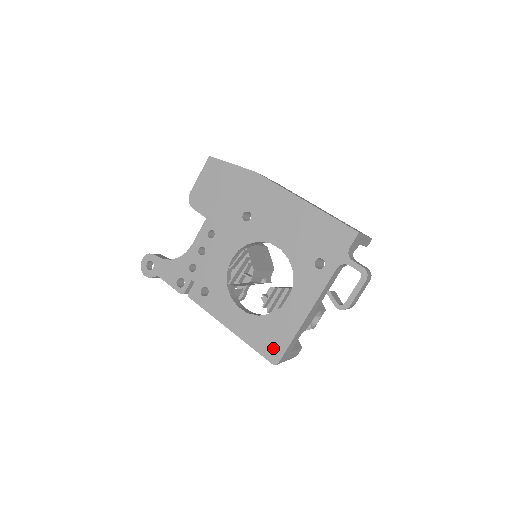
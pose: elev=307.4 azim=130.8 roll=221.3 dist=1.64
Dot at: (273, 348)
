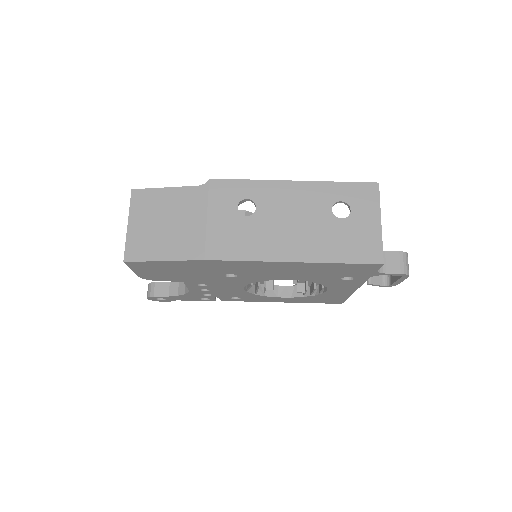
Dot at: (332, 301)
